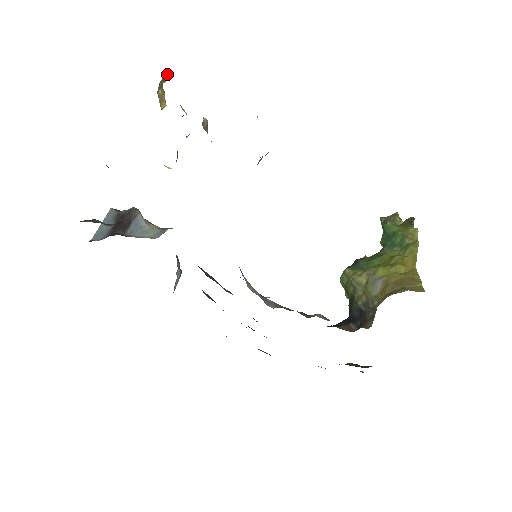
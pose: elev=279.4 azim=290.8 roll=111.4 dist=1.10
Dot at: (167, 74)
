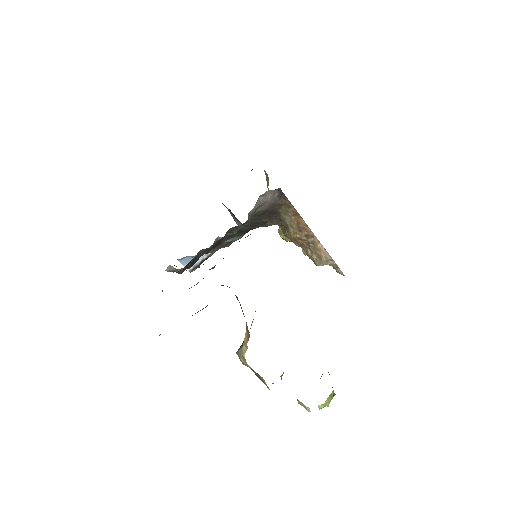
Dot at: occluded
